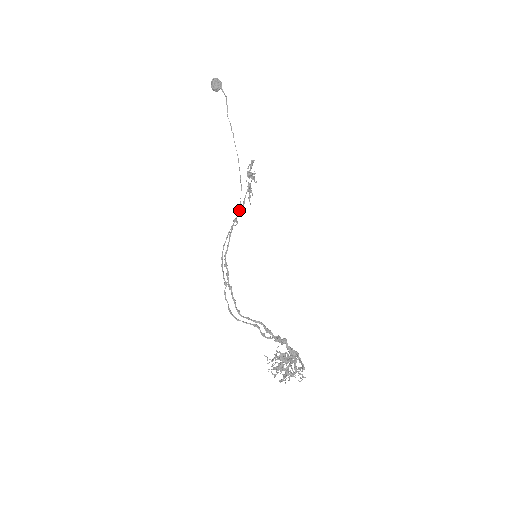
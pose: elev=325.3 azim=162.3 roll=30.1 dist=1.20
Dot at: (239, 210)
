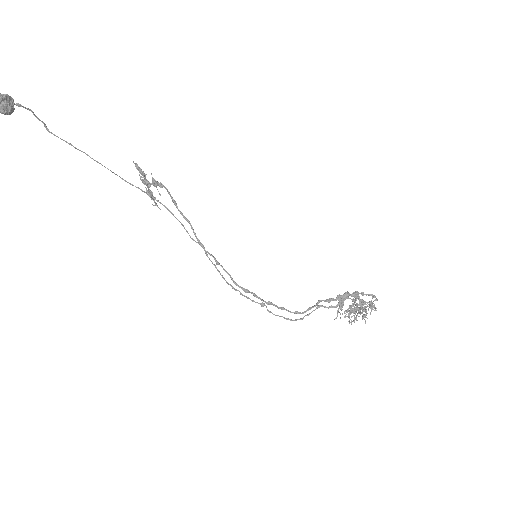
Dot at: occluded
